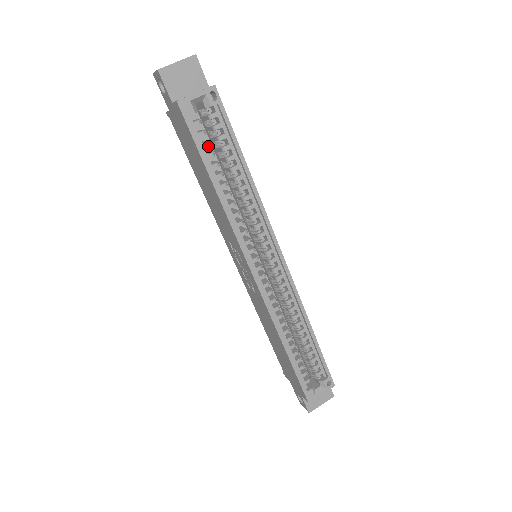
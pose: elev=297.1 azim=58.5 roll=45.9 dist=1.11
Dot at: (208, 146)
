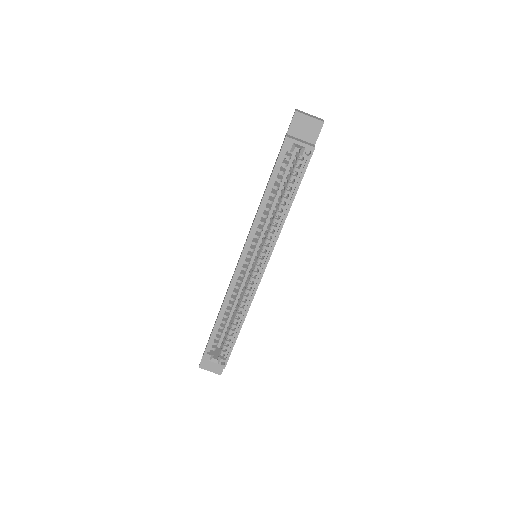
Dot at: (287, 174)
